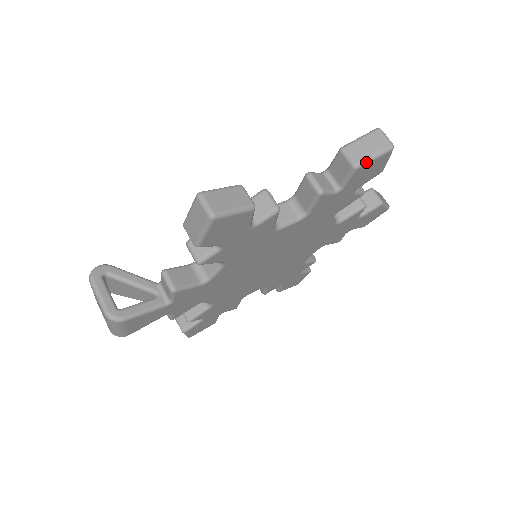
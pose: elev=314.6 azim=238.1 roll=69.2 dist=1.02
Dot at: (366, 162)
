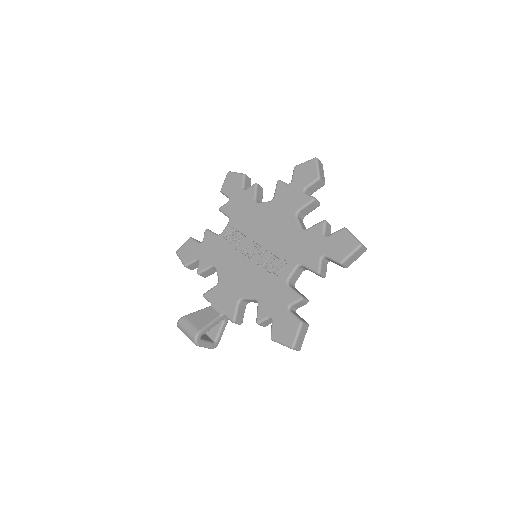
Dot at: occluded
